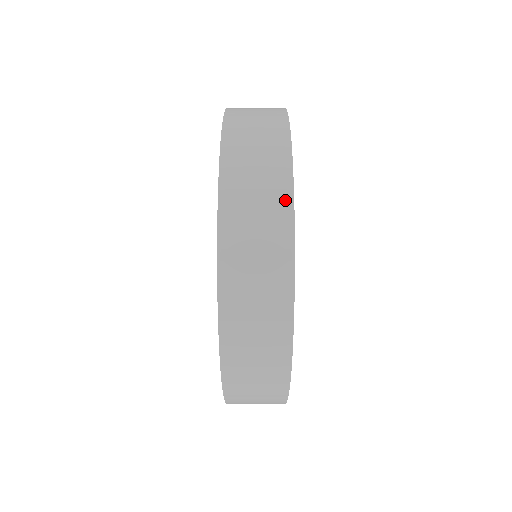
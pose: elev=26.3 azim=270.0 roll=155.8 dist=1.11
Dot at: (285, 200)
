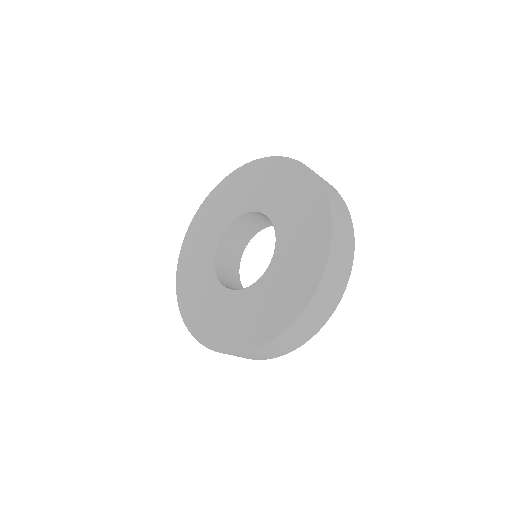
Dot at: (349, 218)
